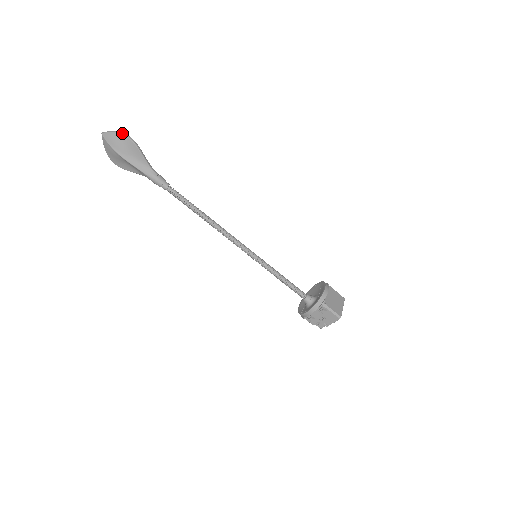
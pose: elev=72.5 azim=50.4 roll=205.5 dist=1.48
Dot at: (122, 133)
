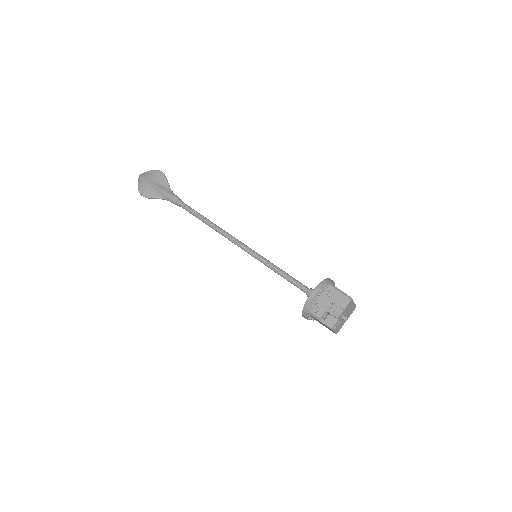
Dot at: (156, 170)
